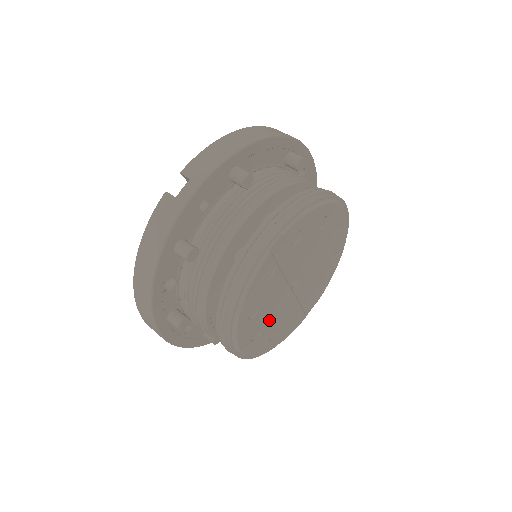
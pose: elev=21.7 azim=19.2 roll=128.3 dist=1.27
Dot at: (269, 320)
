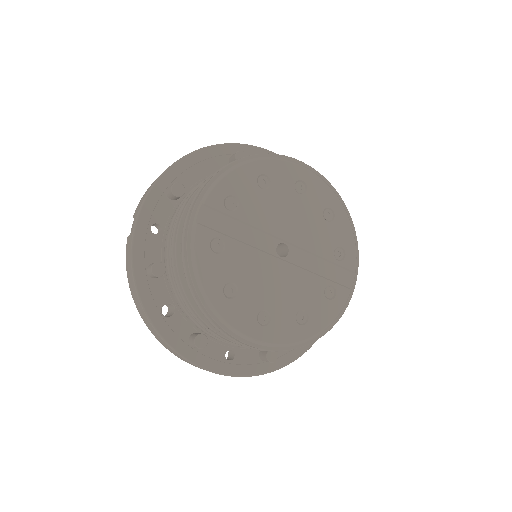
Dot at: (272, 298)
